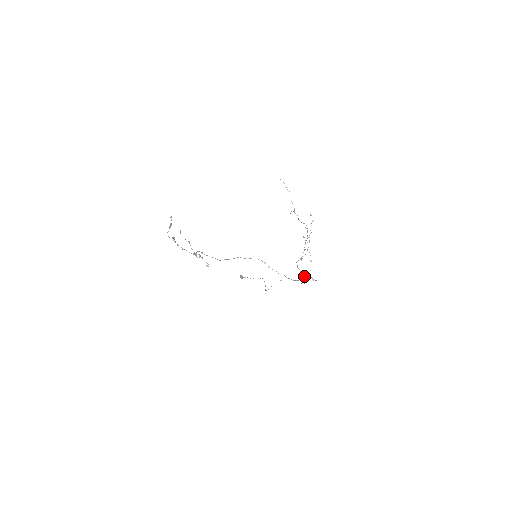
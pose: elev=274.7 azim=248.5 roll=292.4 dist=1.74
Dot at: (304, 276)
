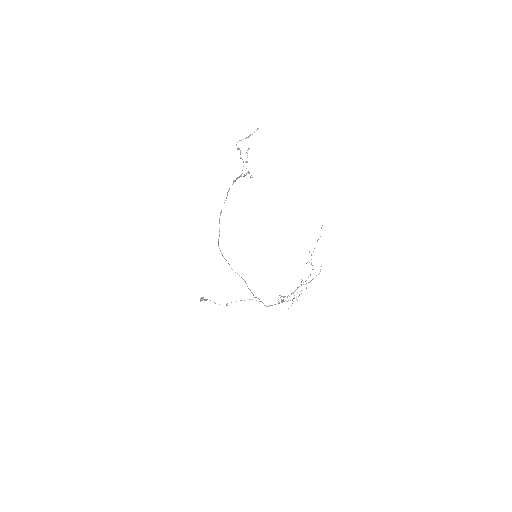
Dot at: (283, 300)
